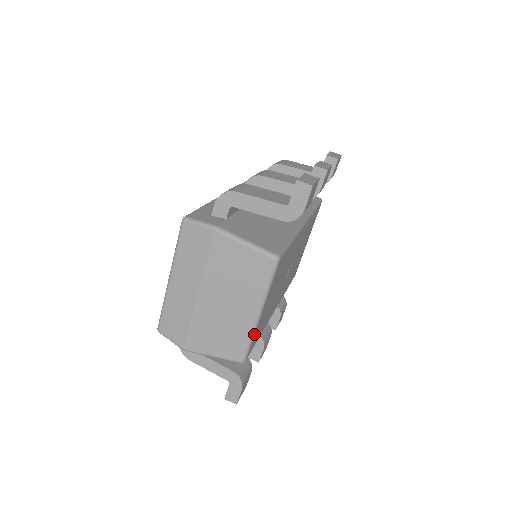
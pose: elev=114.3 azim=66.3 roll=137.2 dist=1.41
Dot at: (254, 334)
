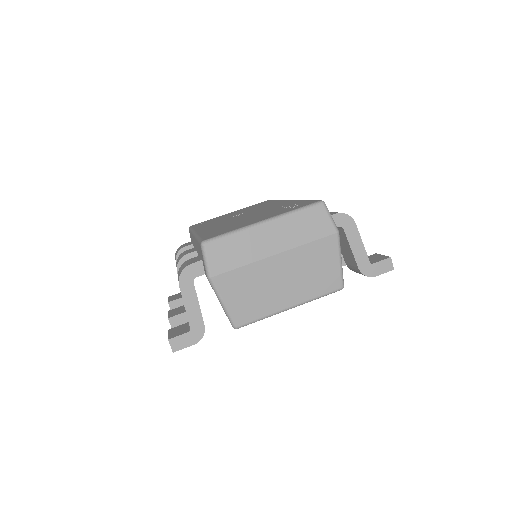
Dot at: occluded
